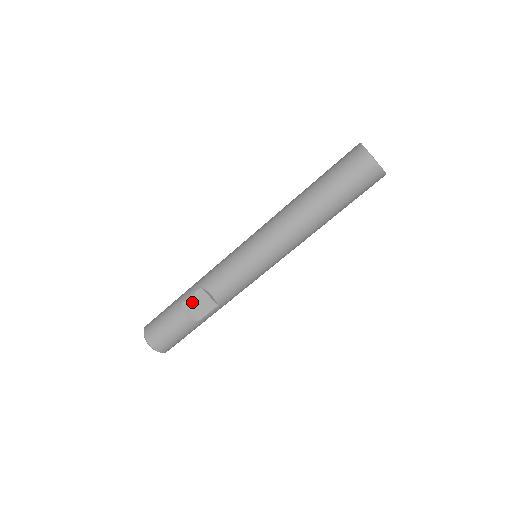
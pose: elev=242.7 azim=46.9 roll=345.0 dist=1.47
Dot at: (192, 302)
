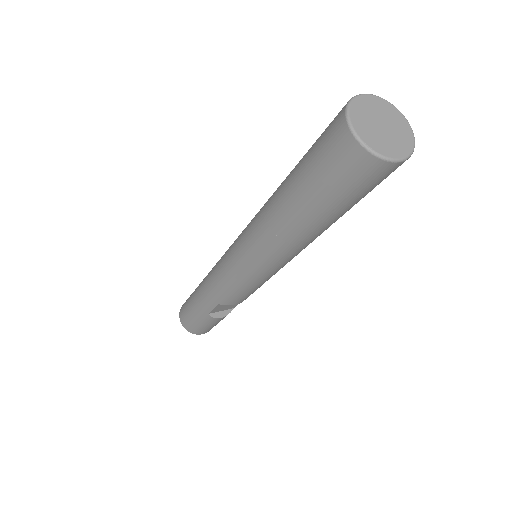
Dot at: (217, 310)
